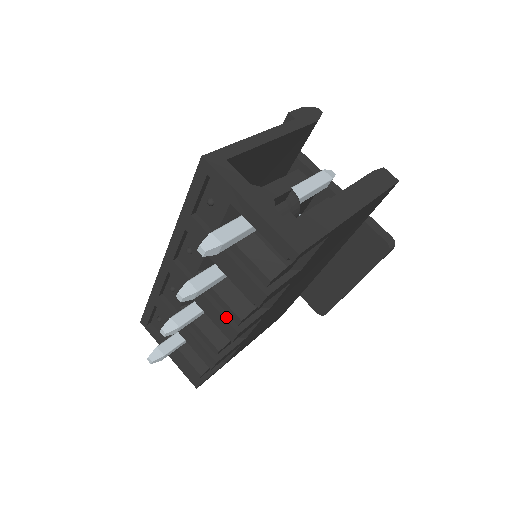
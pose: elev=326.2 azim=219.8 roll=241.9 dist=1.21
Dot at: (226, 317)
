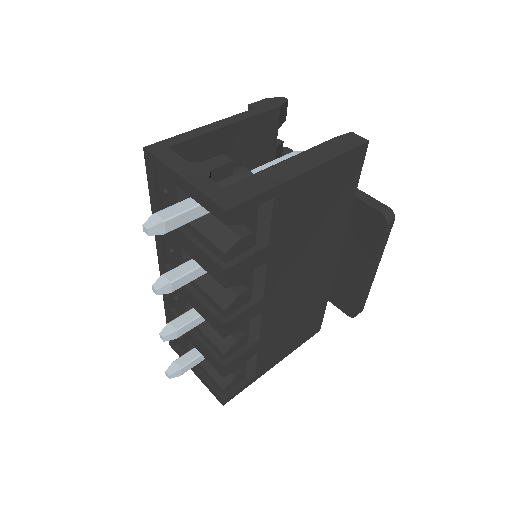
Dot at: (212, 310)
